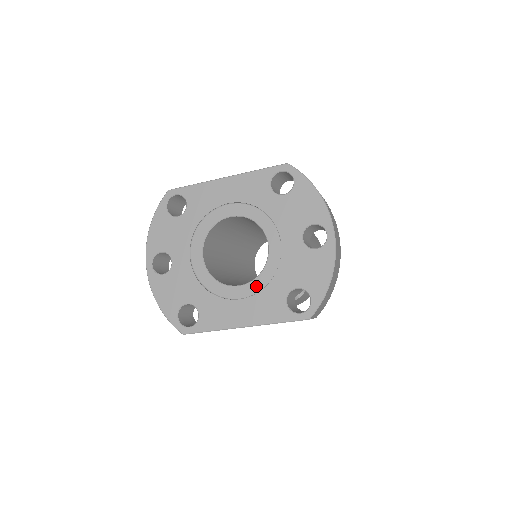
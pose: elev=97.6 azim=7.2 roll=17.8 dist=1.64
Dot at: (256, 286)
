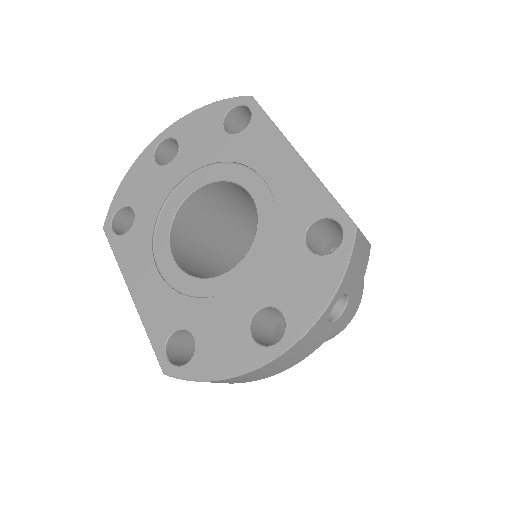
Dot at: (180, 281)
